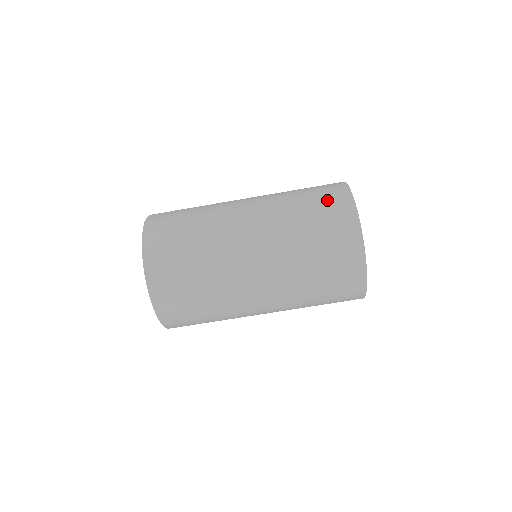
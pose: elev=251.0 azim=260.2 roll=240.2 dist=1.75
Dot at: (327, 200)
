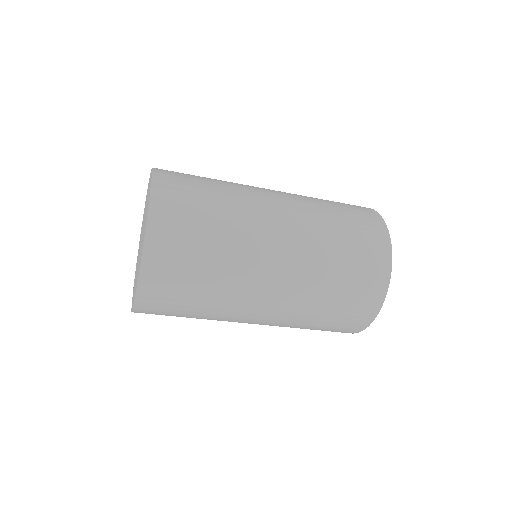
Dot at: (367, 248)
